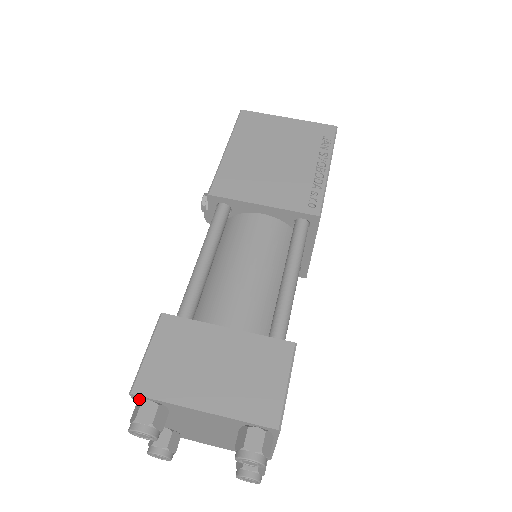
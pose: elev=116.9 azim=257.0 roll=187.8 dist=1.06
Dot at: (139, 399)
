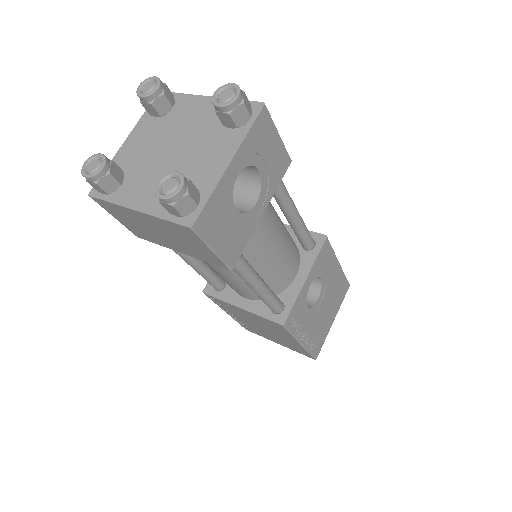
Dot at: occluded
